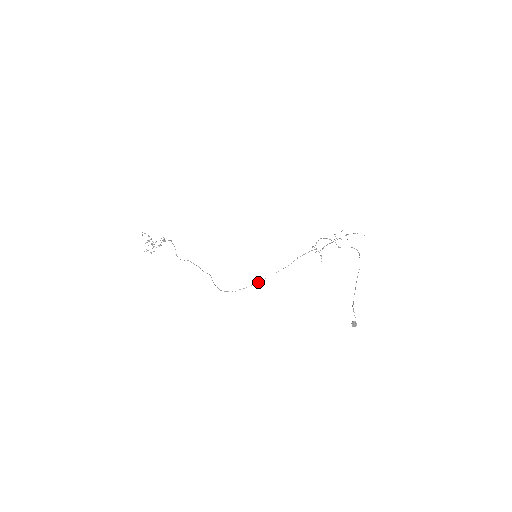
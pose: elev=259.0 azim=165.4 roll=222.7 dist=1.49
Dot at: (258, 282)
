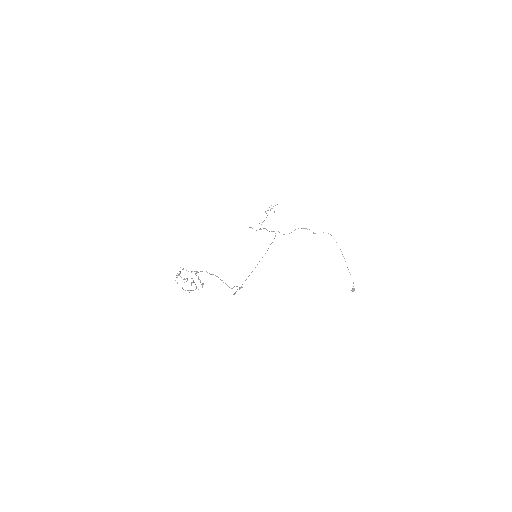
Dot at: occluded
